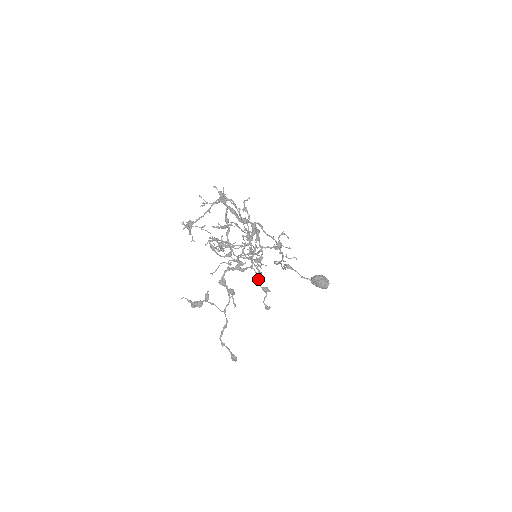
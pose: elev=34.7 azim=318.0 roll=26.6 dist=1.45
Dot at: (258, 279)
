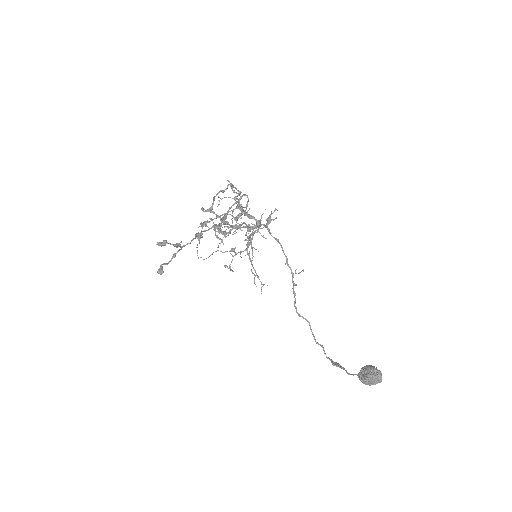
Dot at: (225, 219)
